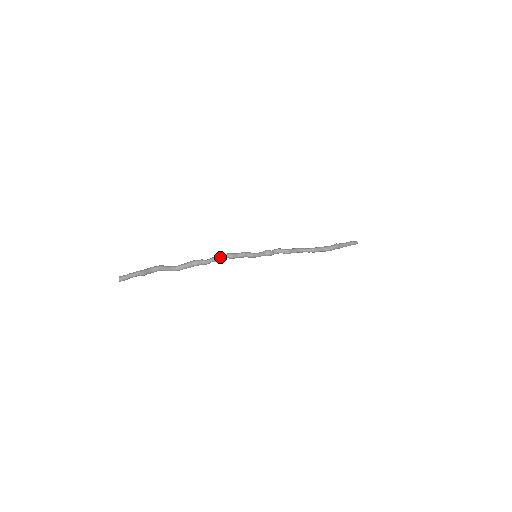
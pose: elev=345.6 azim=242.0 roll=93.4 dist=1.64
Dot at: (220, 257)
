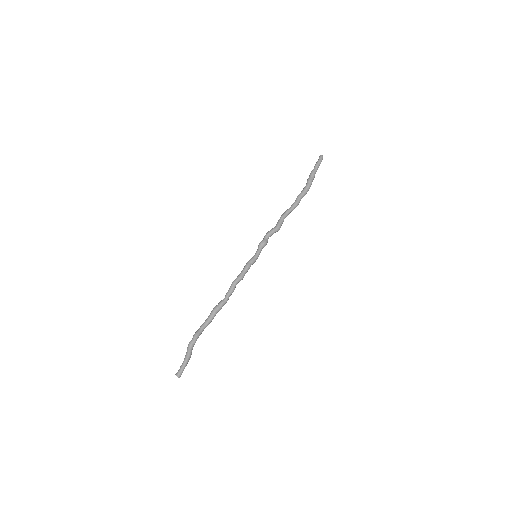
Dot at: (234, 288)
